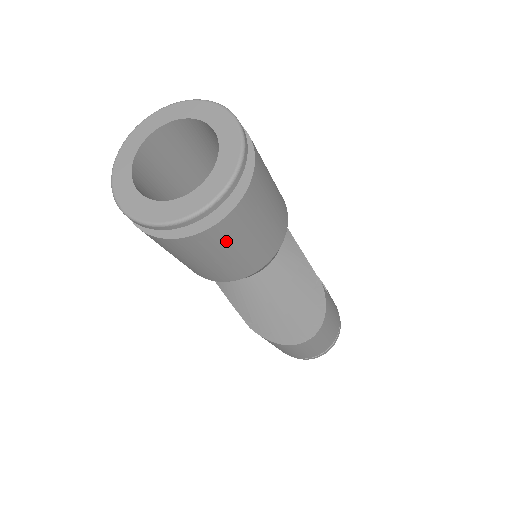
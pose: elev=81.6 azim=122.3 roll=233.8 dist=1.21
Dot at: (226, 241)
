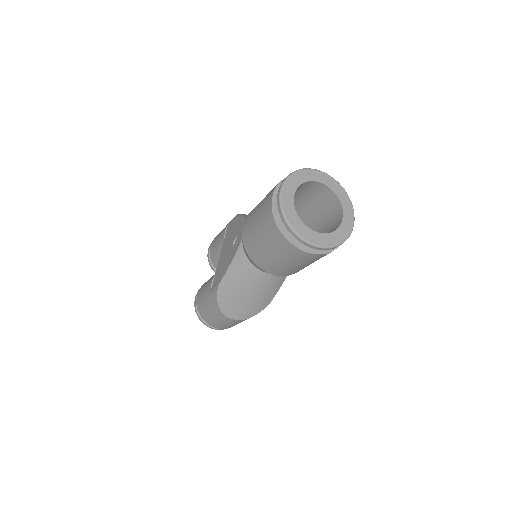
Dot at: (293, 258)
